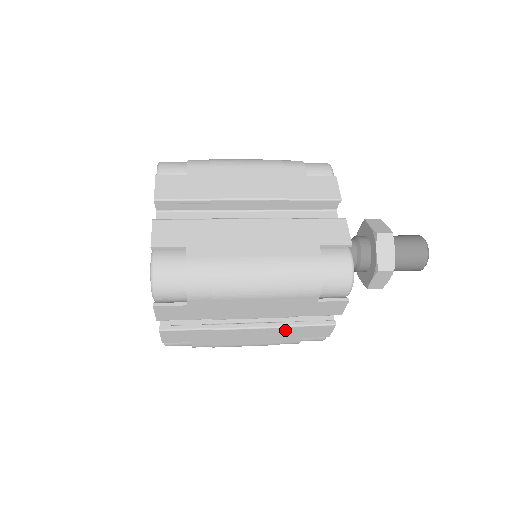
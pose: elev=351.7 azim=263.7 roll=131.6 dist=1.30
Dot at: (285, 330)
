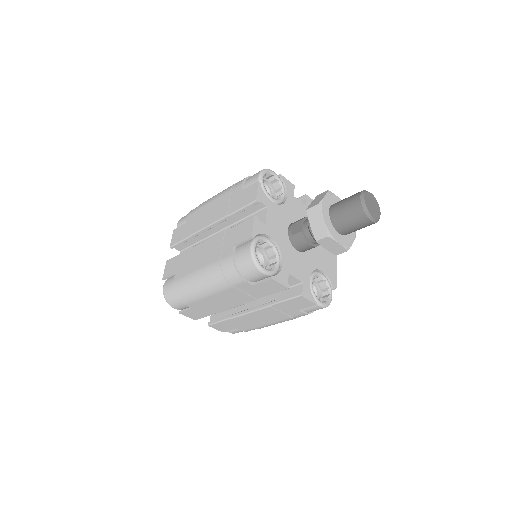
Dot at: (275, 308)
